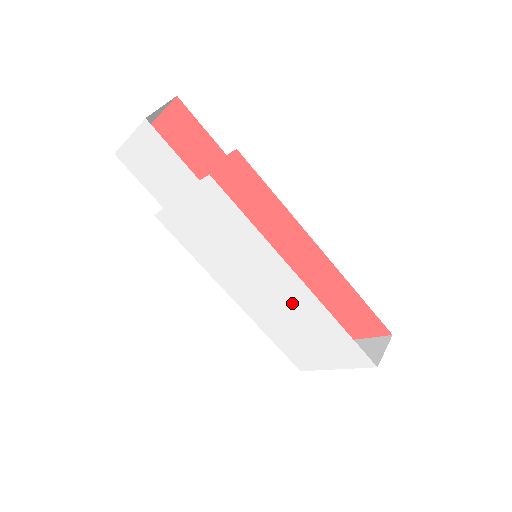
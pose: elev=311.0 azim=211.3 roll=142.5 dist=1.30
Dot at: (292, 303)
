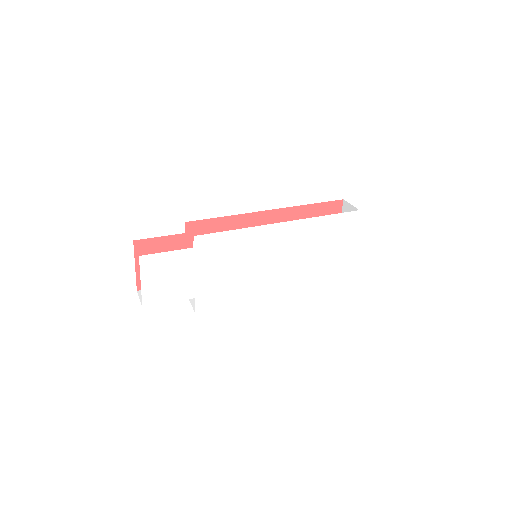
Dot at: (297, 243)
